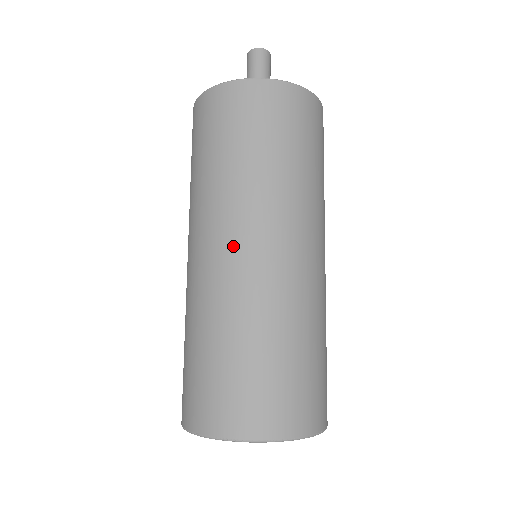
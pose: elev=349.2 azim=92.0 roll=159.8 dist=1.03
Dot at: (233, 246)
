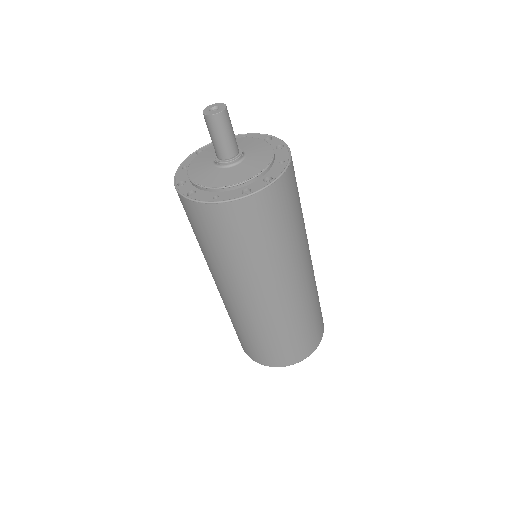
Dot at: (275, 296)
